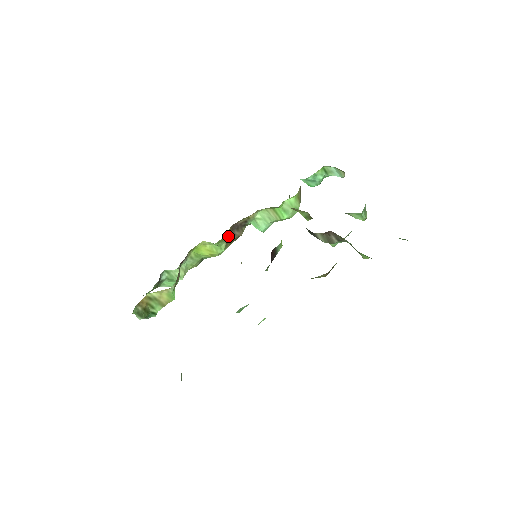
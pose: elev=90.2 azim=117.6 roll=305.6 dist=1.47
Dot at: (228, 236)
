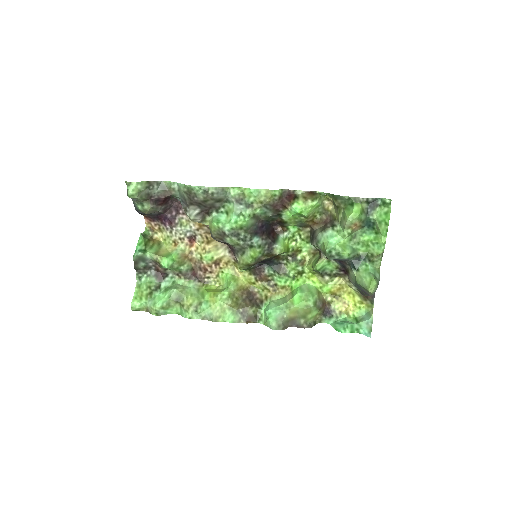
Dot at: (240, 291)
